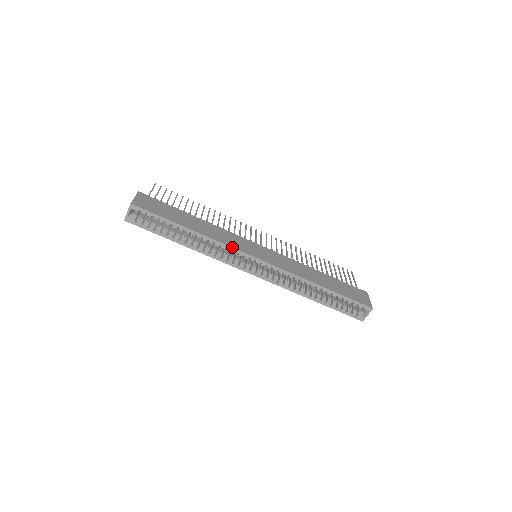
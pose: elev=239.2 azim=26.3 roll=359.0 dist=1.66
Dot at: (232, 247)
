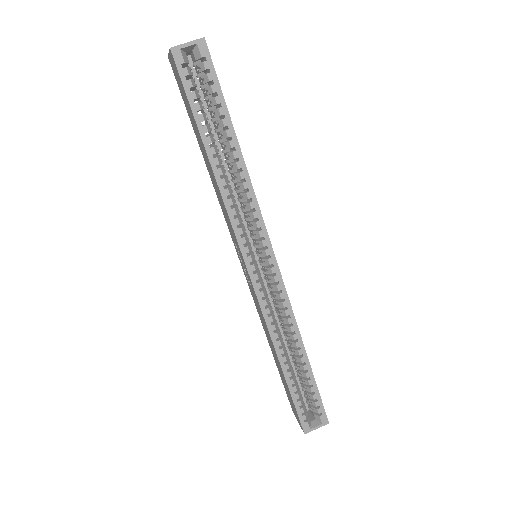
Dot at: occluded
